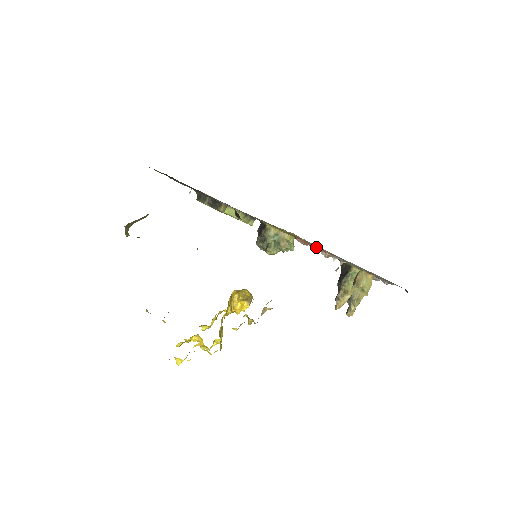
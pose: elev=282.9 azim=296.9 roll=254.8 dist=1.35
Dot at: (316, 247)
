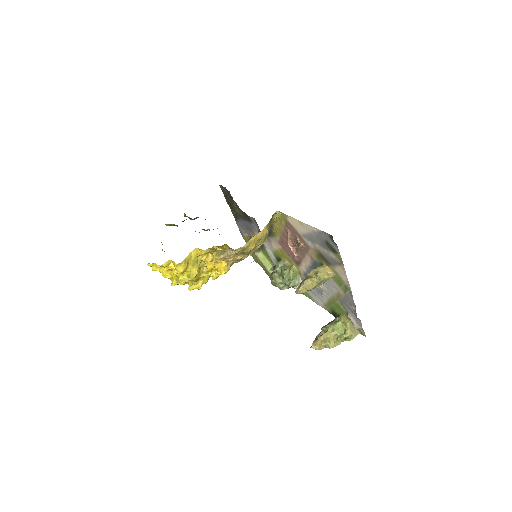
Dot at: (296, 244)
